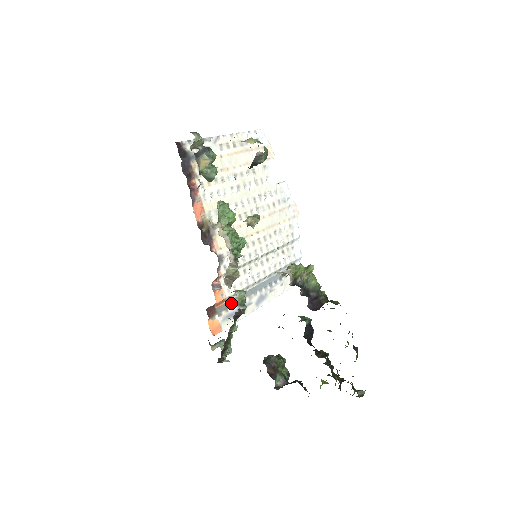
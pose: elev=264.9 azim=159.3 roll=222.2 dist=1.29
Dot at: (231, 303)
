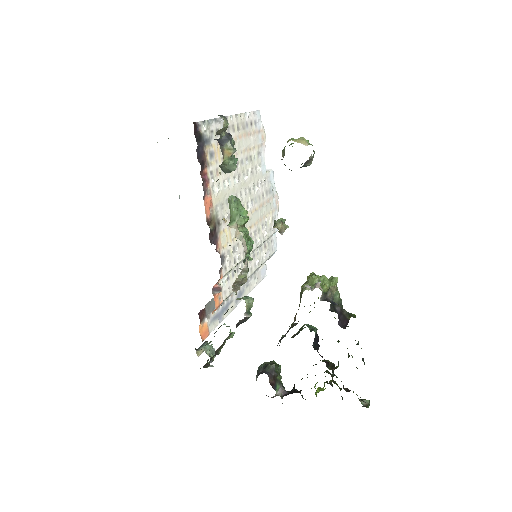
Dot at: occluded
